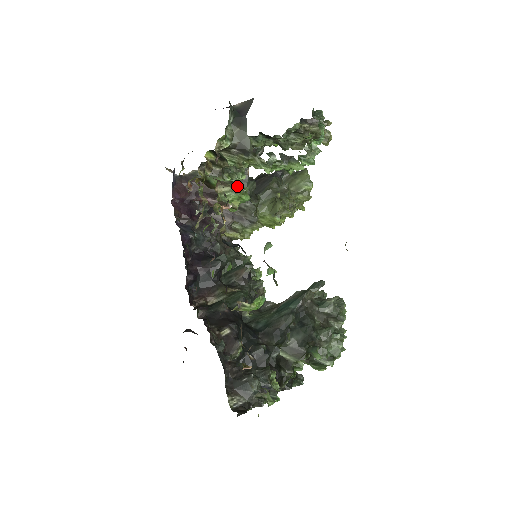
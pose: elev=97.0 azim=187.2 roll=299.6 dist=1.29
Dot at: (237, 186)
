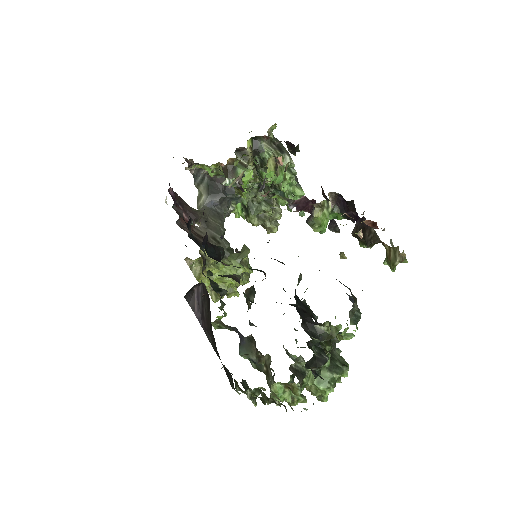
Dot at: occluded
